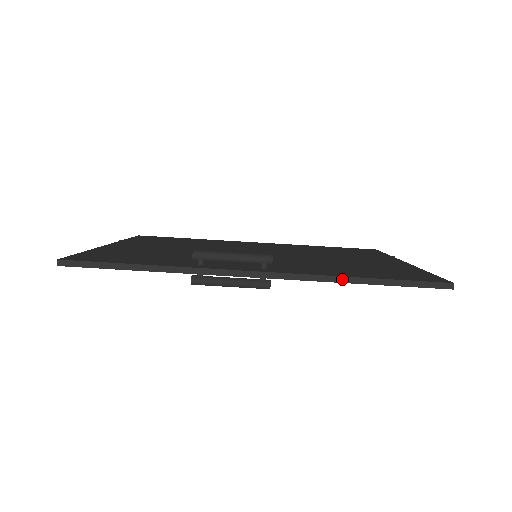
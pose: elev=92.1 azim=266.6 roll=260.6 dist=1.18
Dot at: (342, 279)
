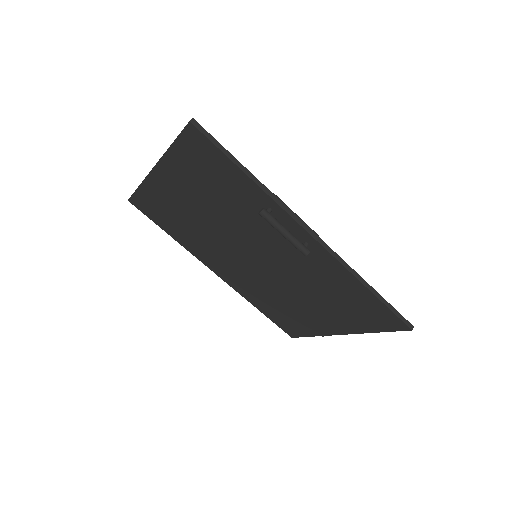
Dot at: (359, 277)
